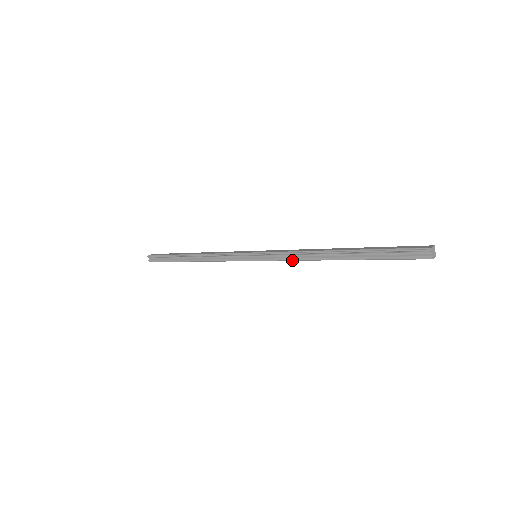
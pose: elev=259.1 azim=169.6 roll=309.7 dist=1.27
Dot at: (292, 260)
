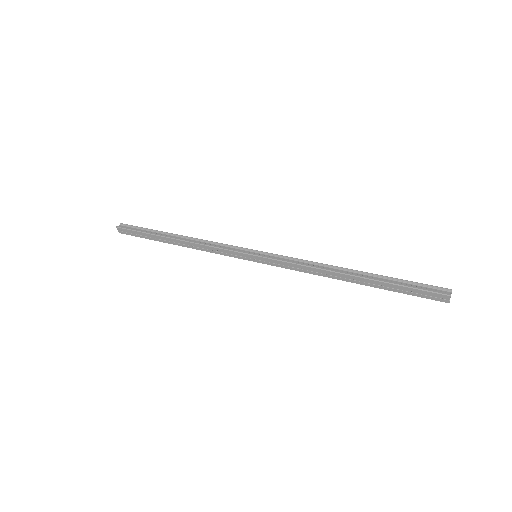
Dot at: (299, 264)
